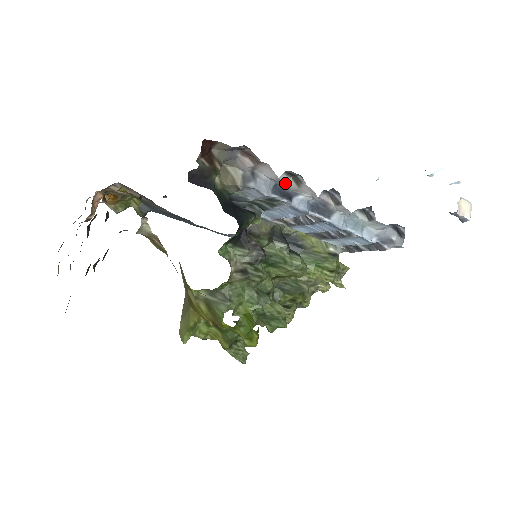
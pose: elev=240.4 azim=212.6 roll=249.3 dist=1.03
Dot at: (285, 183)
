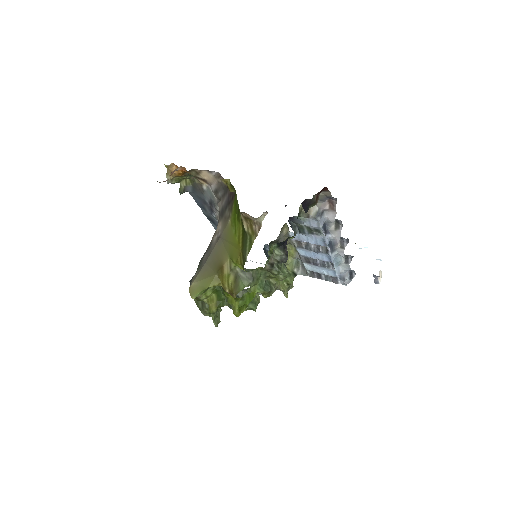
Dot at: (330, 225)
